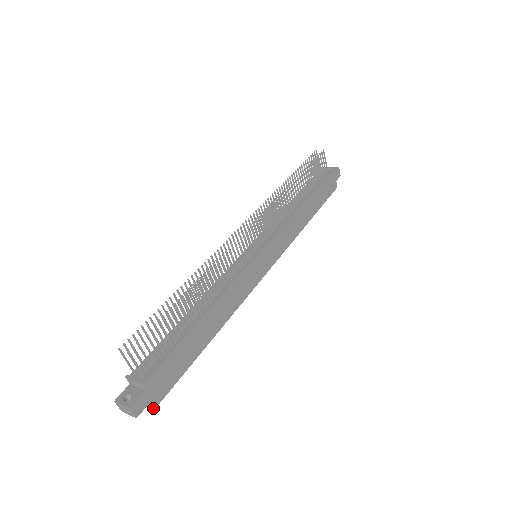
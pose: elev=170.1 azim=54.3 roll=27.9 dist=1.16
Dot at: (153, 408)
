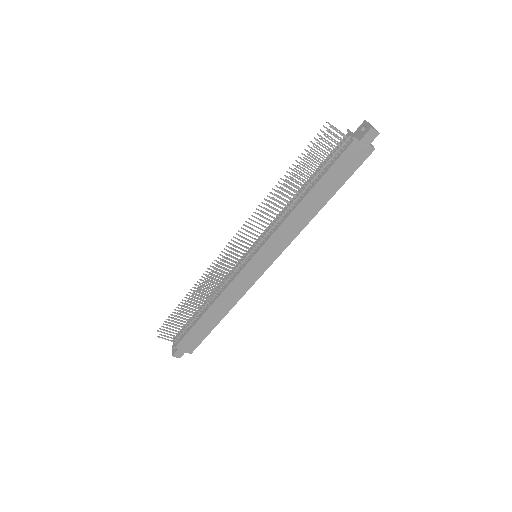
Dot at: (190, 353)
